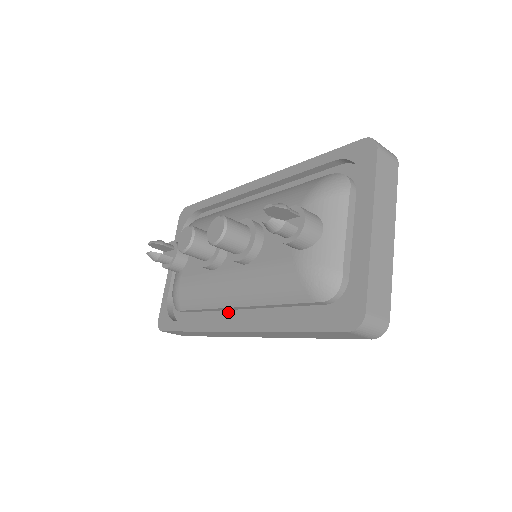
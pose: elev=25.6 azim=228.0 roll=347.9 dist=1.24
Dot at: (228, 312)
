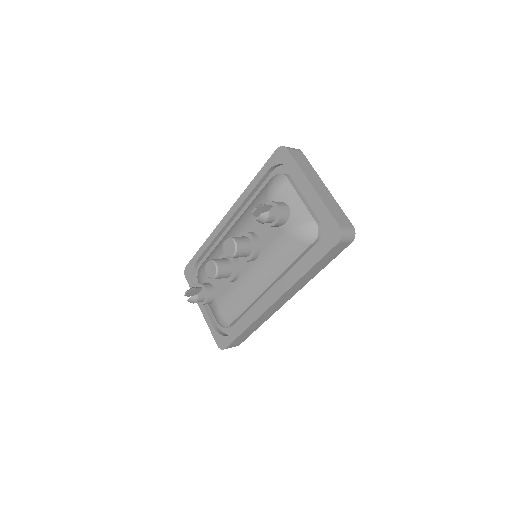
Dot at: (262, 298)
